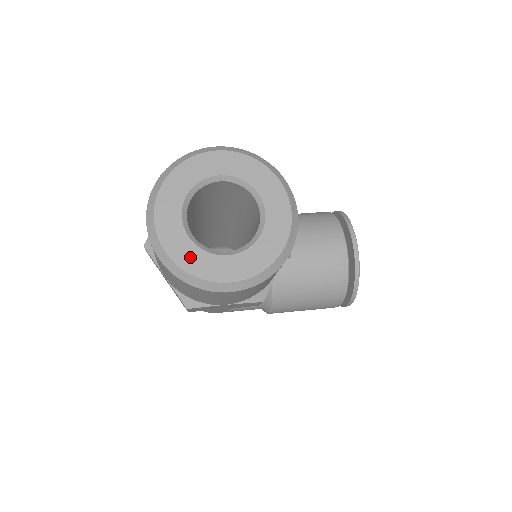
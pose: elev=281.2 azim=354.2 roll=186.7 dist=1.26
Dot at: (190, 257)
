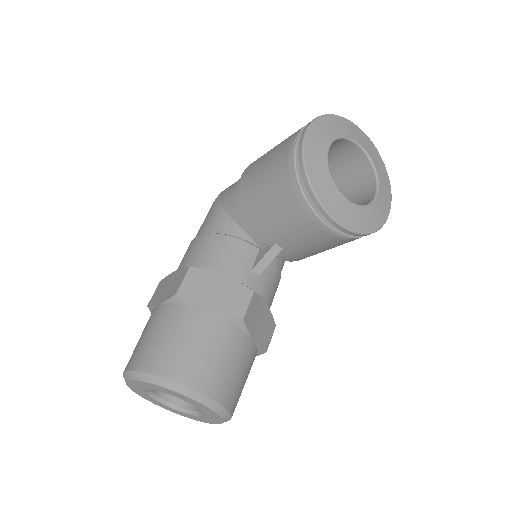
Dot at: (186, 415)
